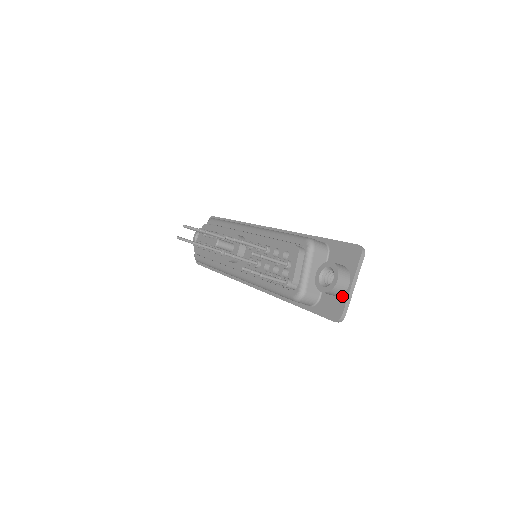
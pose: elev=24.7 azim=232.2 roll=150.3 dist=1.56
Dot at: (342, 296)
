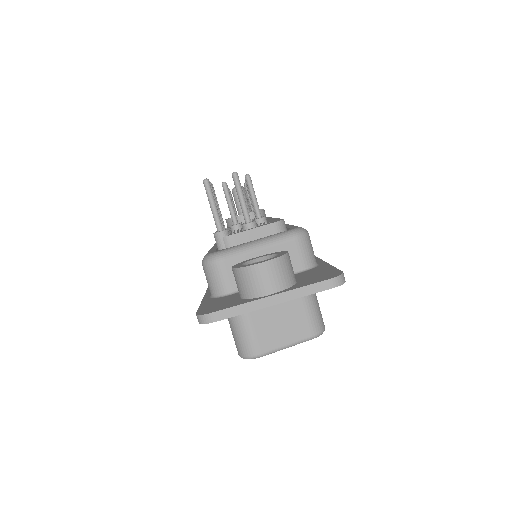
Dot at: (245, 299)
